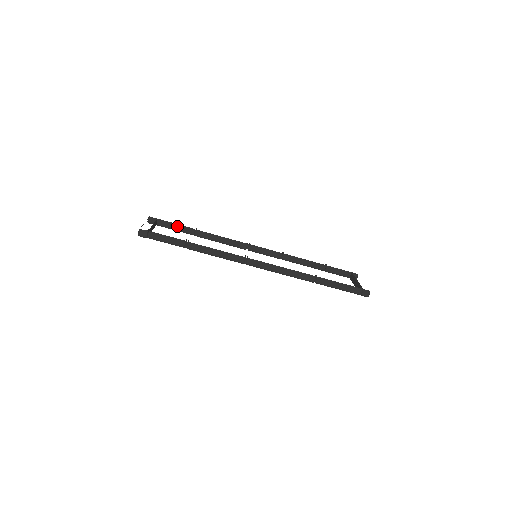
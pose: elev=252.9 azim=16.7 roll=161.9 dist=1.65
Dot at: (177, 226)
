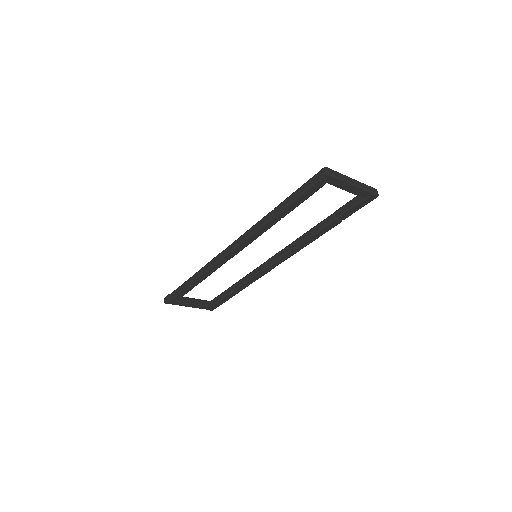
Dot at: (221, 295)
